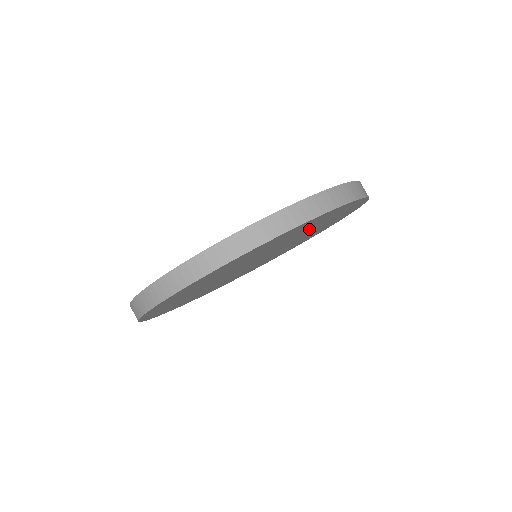
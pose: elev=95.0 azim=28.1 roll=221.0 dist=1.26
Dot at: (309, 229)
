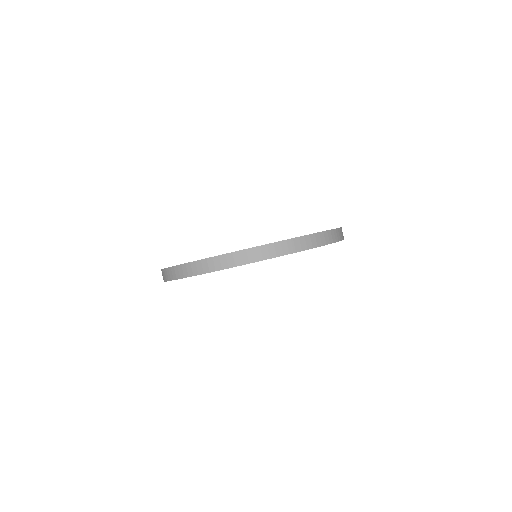
Dot at: occluded
